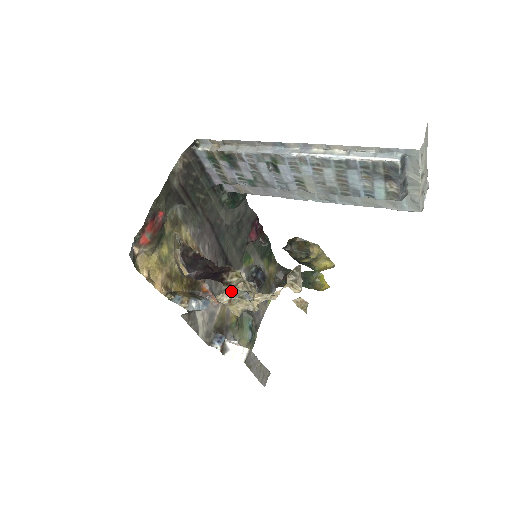
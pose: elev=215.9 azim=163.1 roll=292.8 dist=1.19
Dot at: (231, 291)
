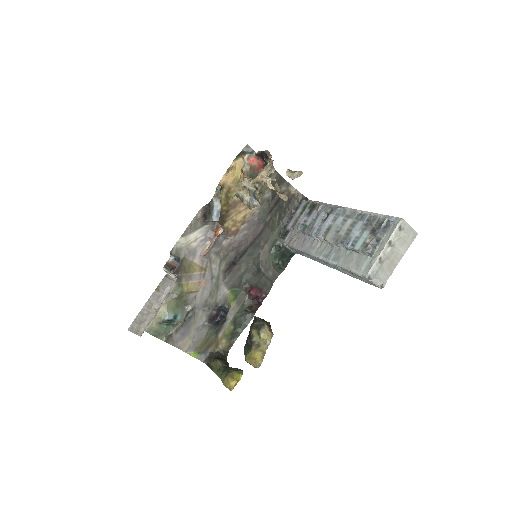
Dot at: (252, 186)
